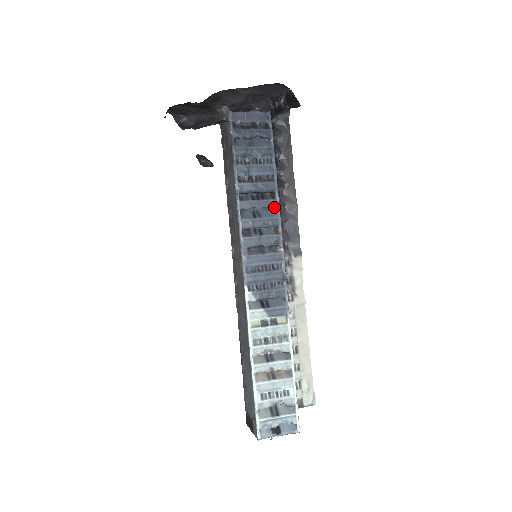
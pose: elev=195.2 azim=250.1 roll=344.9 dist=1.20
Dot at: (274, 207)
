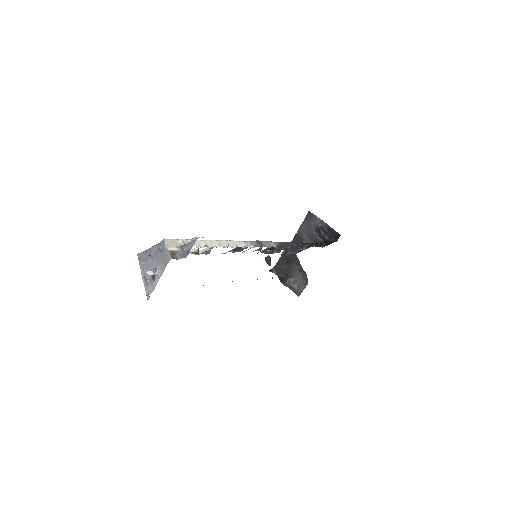
Dot at: occluded
